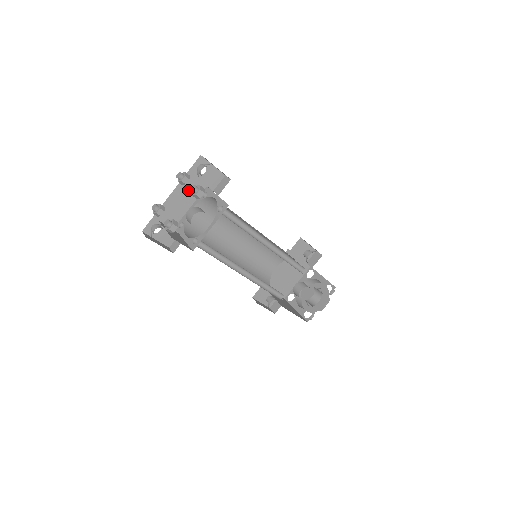
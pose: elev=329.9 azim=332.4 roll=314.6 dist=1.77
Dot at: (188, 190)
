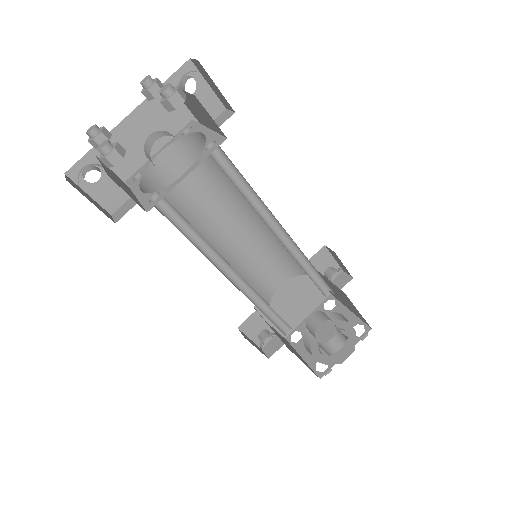
Dot at: (159, 118)
